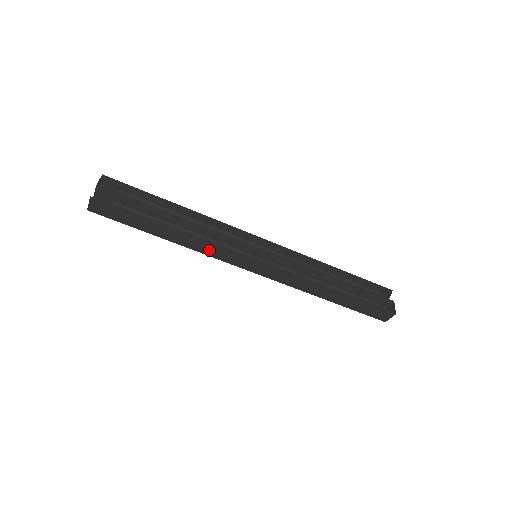
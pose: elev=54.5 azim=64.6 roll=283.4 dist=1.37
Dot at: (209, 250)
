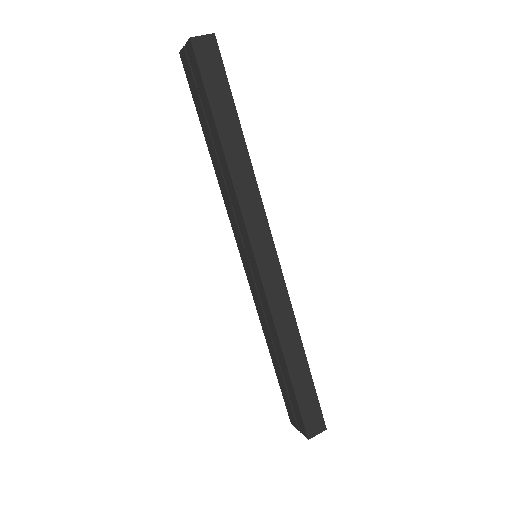
Dot at: (248, 197)
